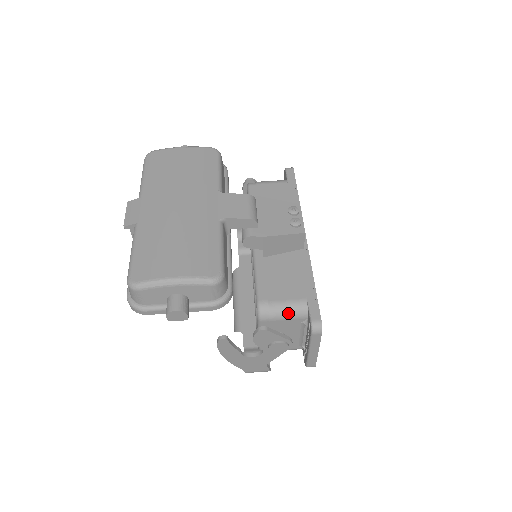
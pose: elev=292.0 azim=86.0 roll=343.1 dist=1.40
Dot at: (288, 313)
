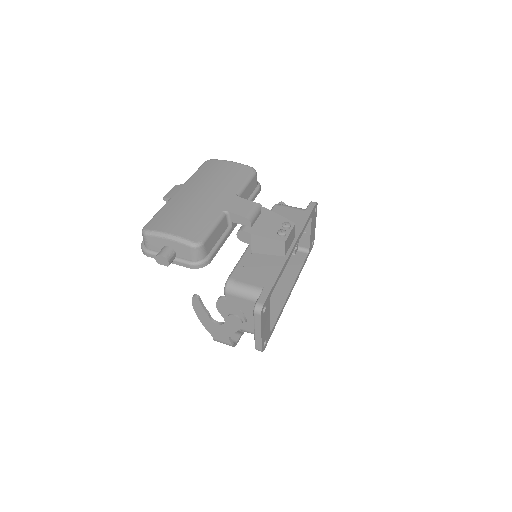
Dot at: (245, 293)
